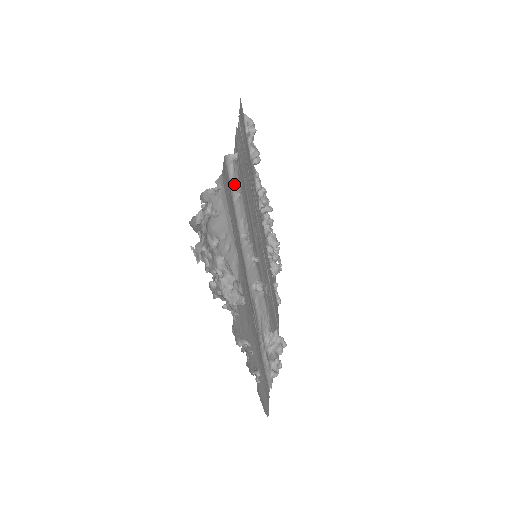
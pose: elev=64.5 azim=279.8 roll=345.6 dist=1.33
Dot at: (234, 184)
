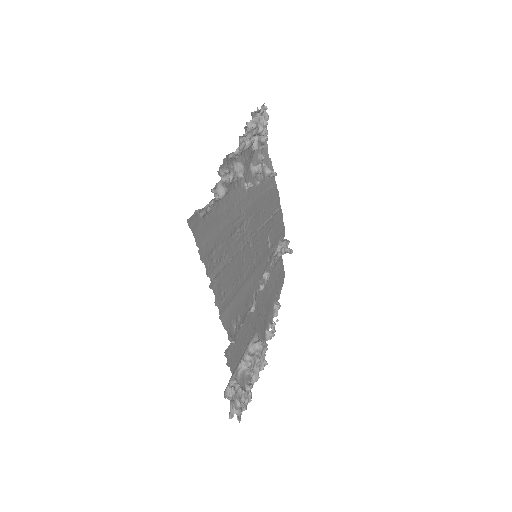
Dot at: occluded
